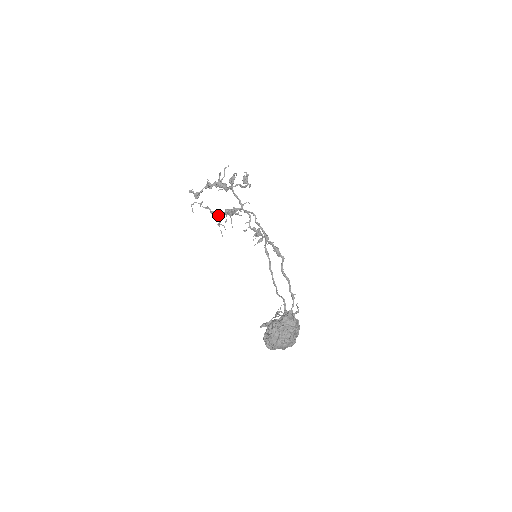
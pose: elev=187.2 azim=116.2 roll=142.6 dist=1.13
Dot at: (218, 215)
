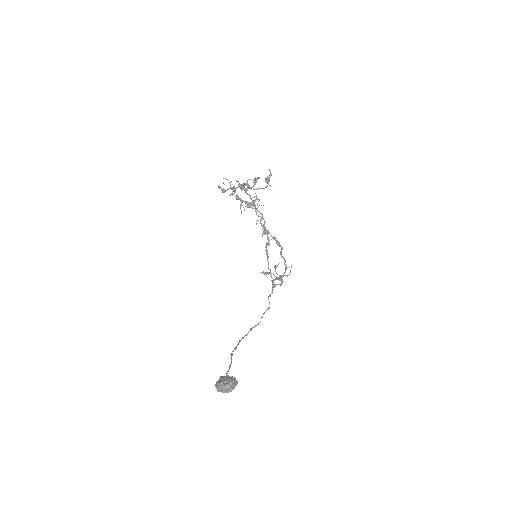
Dot at: (241, 200)
